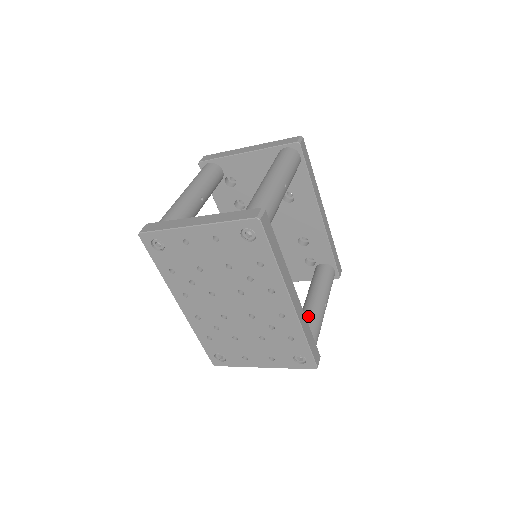
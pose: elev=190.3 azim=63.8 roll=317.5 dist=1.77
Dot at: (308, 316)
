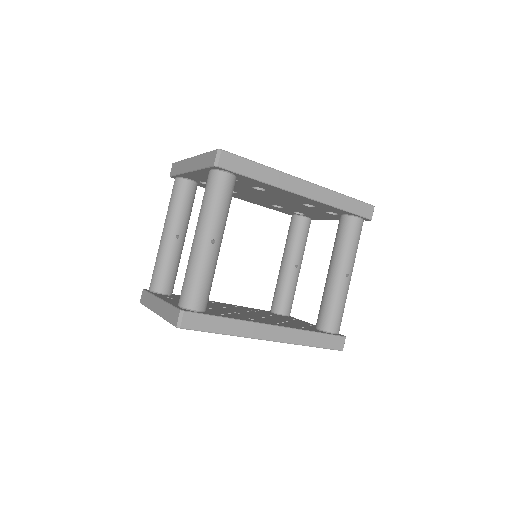
Dot at: (325, 299)
